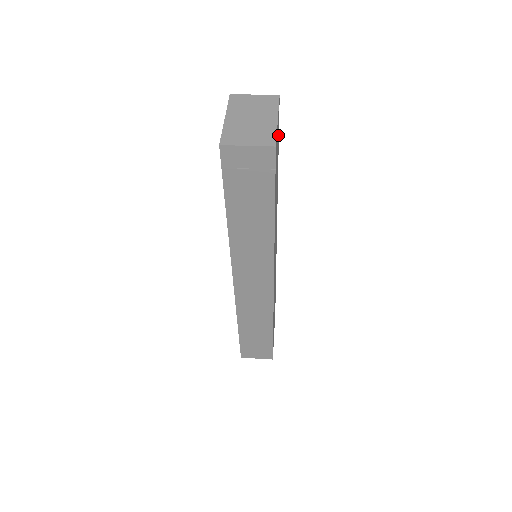
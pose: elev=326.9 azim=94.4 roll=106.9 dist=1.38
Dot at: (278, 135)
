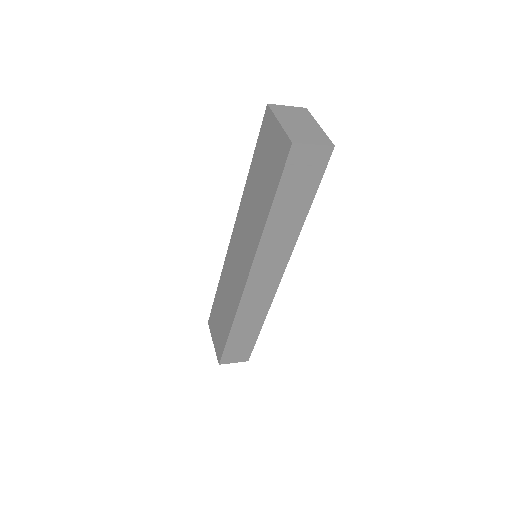
Dot at: occluded
